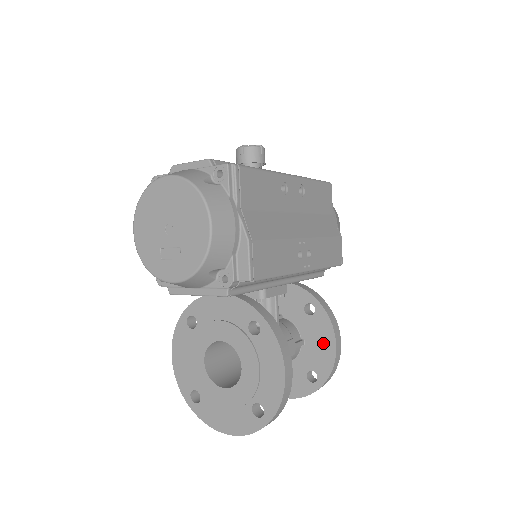
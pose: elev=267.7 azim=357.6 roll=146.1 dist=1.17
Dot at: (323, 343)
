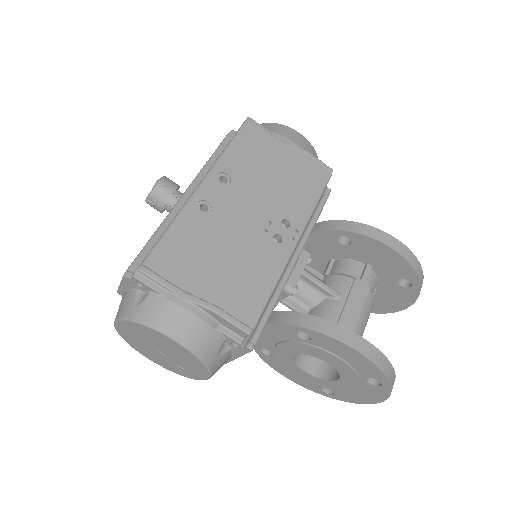
Dot at: (383, 256)
